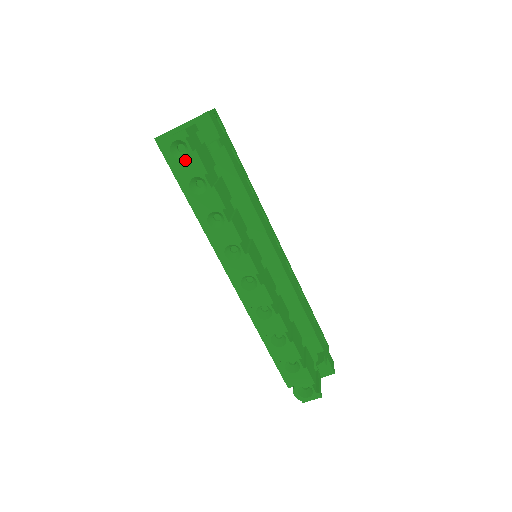
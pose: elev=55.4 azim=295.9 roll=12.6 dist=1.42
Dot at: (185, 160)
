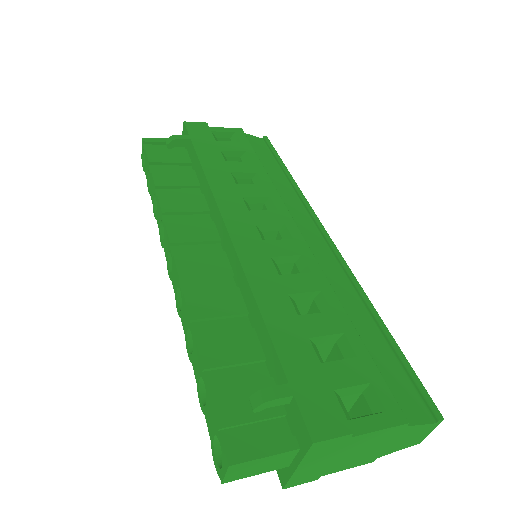
Dot at: (145, 163)
